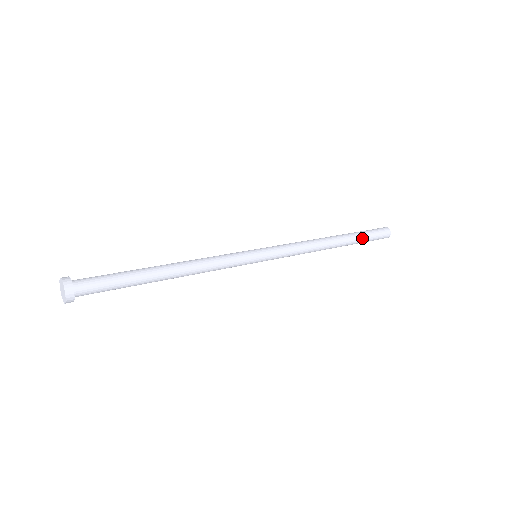
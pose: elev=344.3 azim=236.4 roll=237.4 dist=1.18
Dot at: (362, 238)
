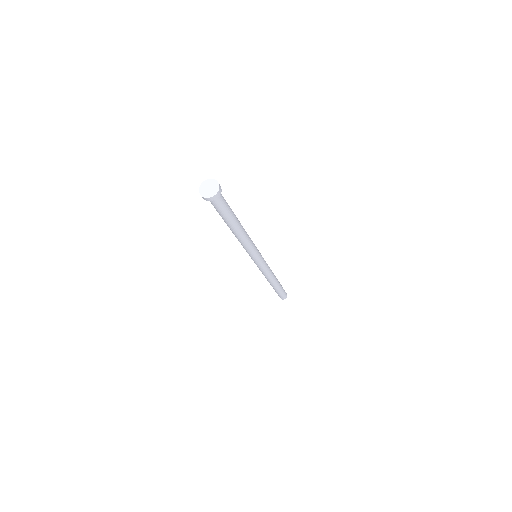
Dot at: occluded
